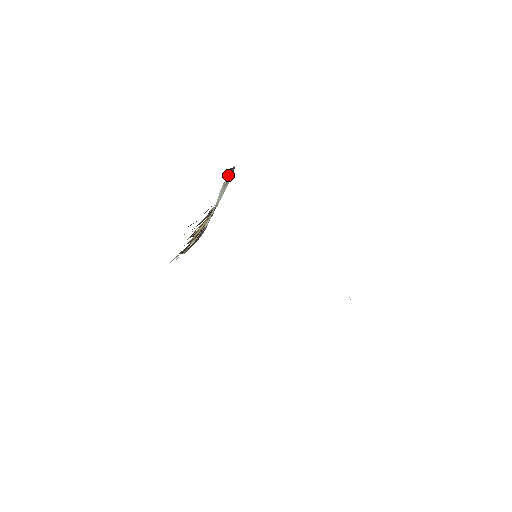
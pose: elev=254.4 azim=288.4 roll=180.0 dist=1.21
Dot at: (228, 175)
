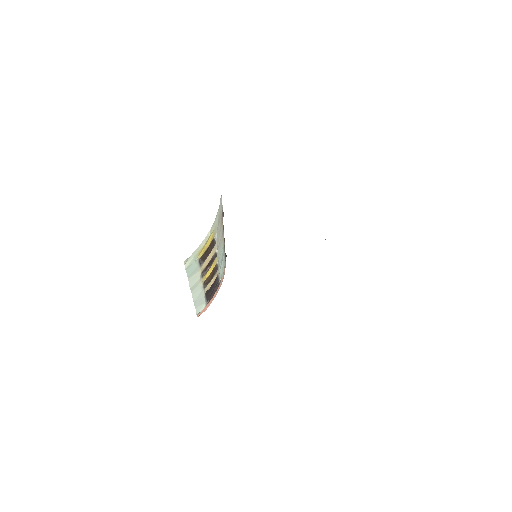
Dot at: occluded
